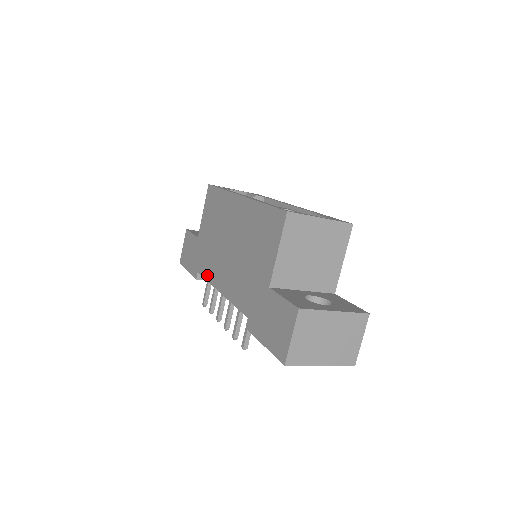
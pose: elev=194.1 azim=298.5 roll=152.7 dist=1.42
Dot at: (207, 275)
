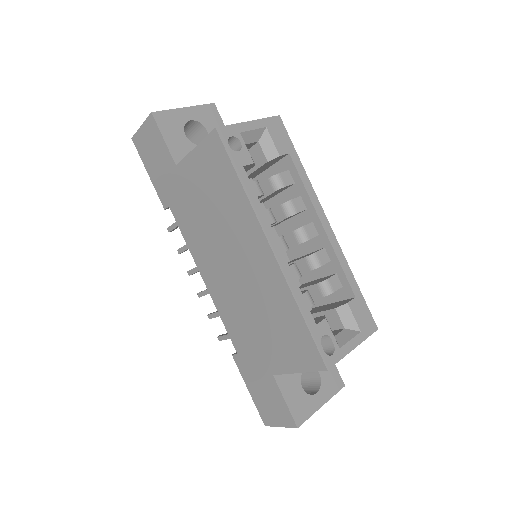
Dot at: (186, 237)
